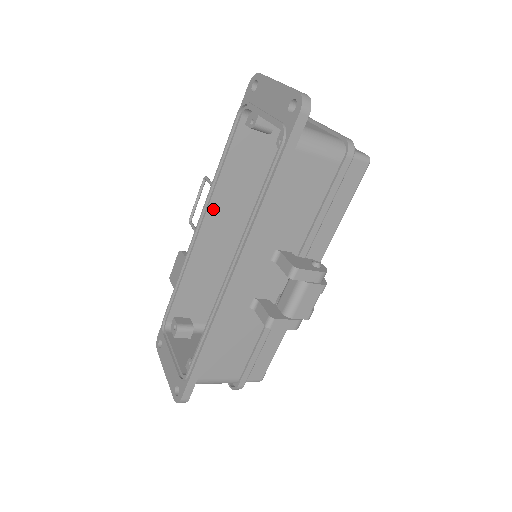
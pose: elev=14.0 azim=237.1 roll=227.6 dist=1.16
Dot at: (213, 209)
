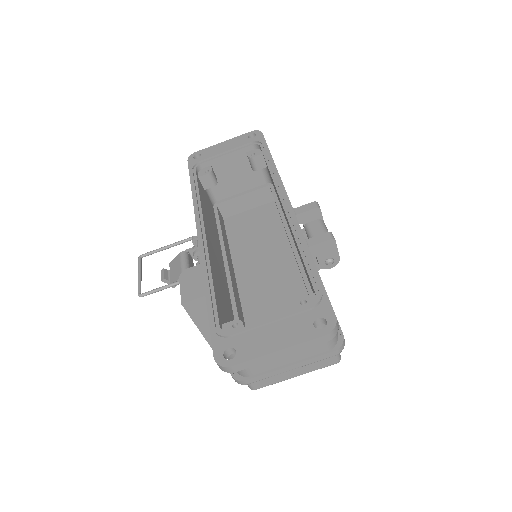
Dot at: (205, 223)
